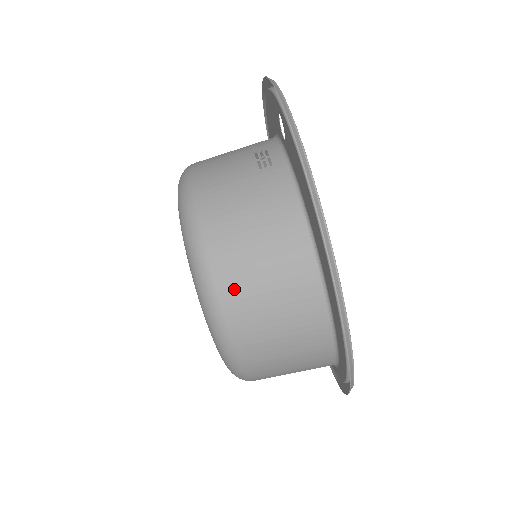
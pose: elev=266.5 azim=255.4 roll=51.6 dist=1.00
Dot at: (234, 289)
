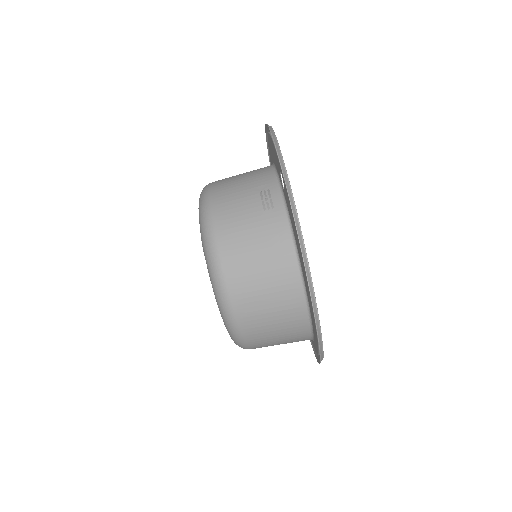
Dot at: (244, 302)
